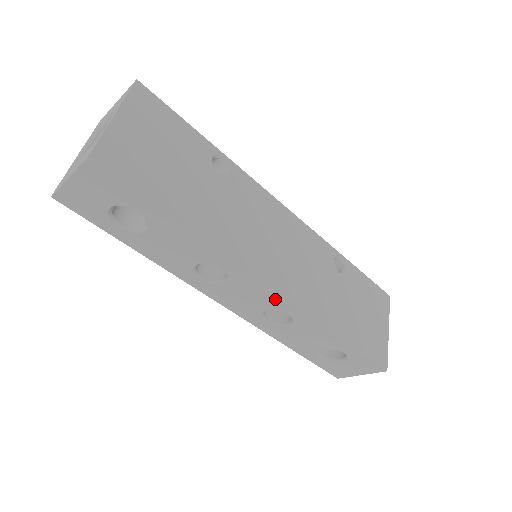
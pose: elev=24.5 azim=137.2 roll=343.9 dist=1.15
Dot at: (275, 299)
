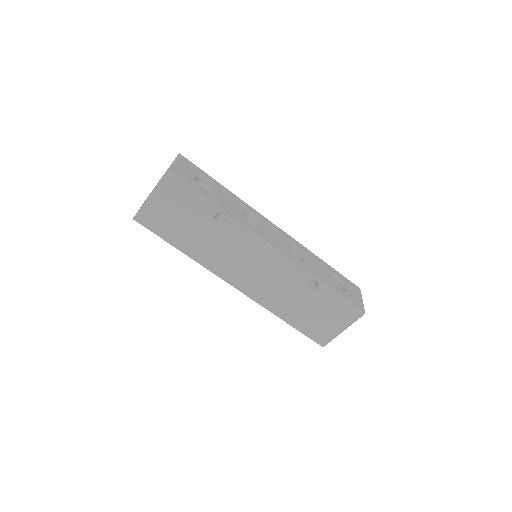
Dot at: occluded
